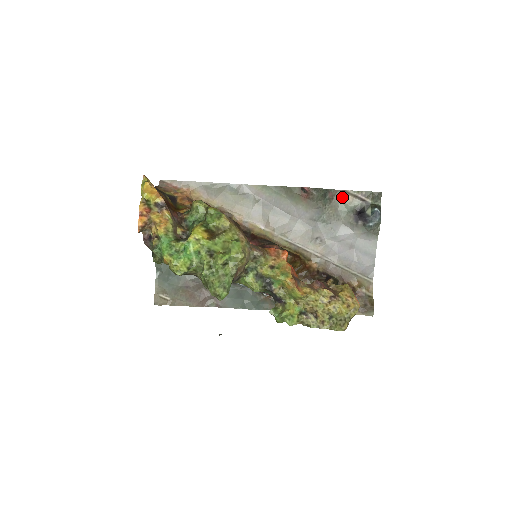
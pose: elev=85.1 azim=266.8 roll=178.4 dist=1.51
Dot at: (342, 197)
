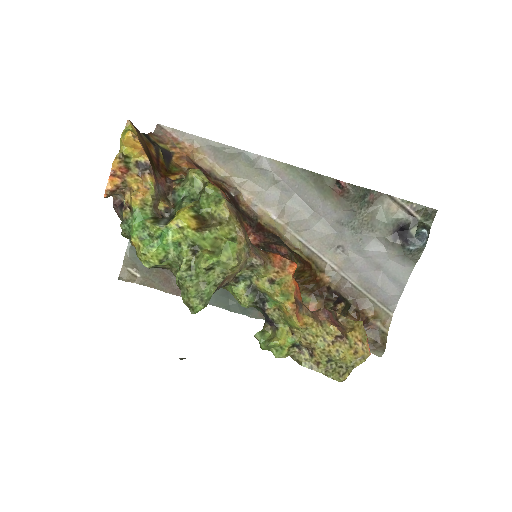
Dot at: (385, 203)
